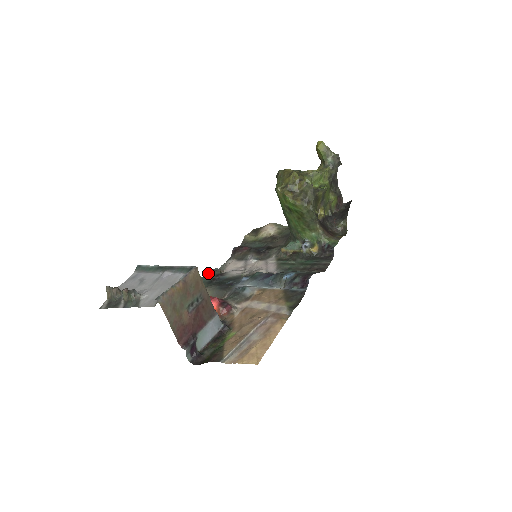
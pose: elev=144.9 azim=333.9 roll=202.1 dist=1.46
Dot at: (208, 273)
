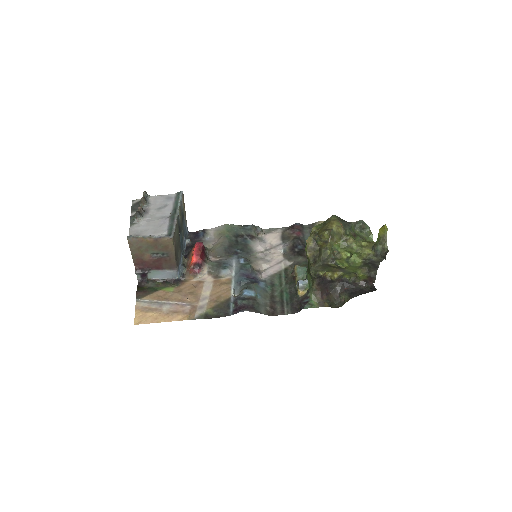
Dot at: (247, 227)
